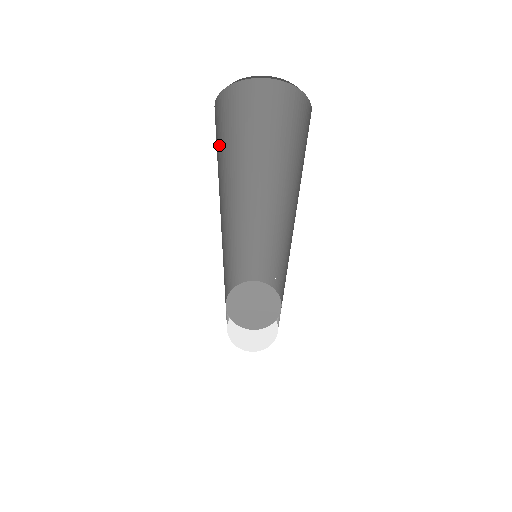
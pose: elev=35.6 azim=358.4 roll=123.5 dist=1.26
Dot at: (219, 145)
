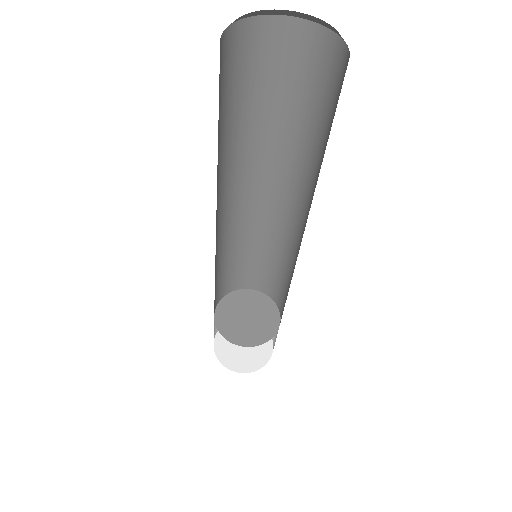
Dot at: (247, 87)
